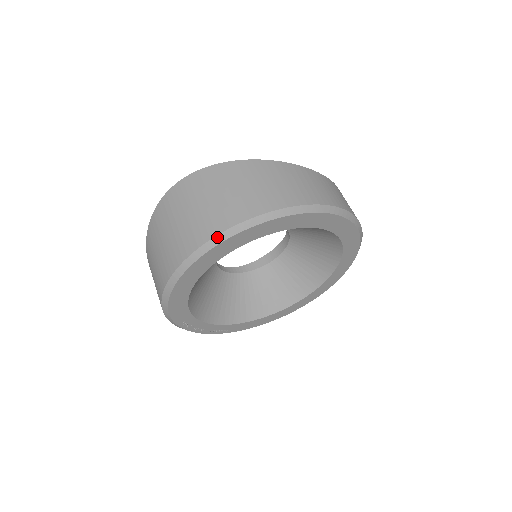
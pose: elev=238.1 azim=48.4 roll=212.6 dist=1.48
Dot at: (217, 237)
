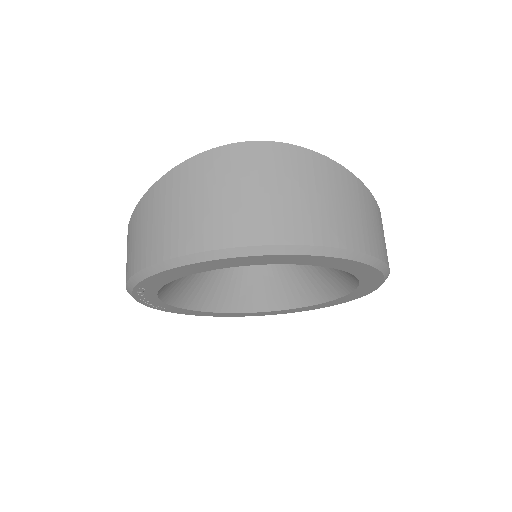
Dot at: (294, 246)
